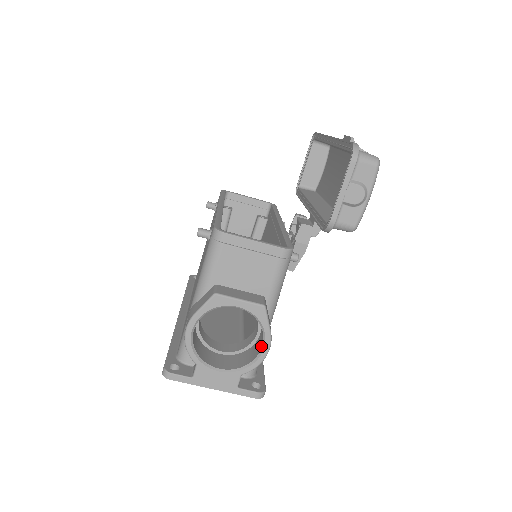
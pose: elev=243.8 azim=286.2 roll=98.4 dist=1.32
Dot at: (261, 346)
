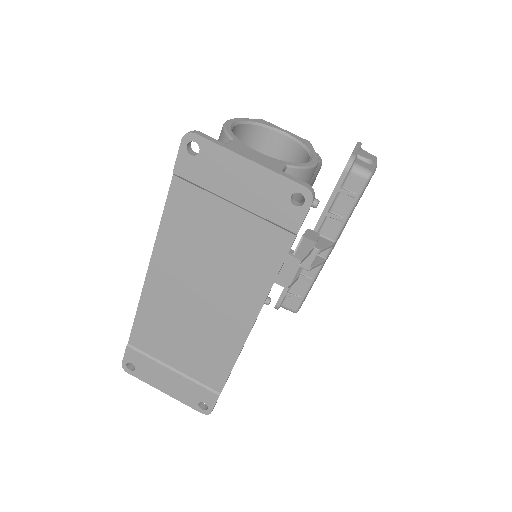
Dot at: occluded
